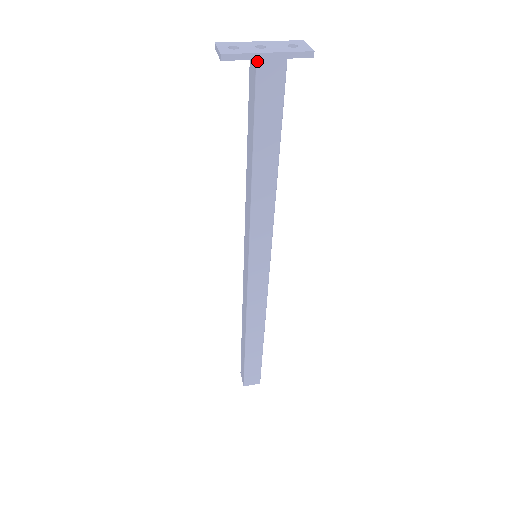
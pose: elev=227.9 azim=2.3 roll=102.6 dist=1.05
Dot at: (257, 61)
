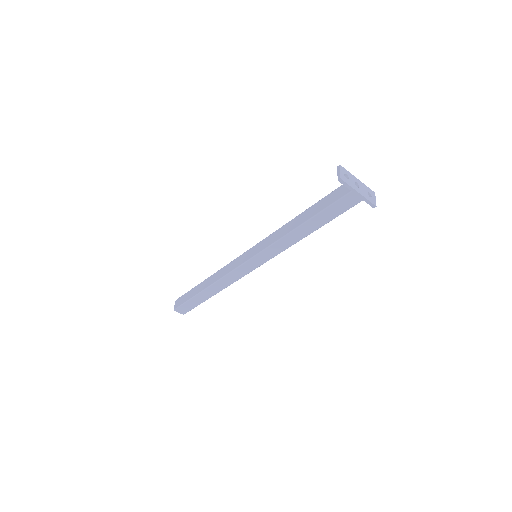
Dot at: (351, 191)
